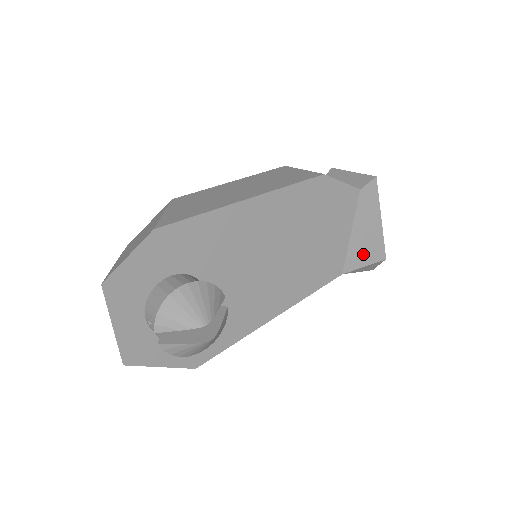
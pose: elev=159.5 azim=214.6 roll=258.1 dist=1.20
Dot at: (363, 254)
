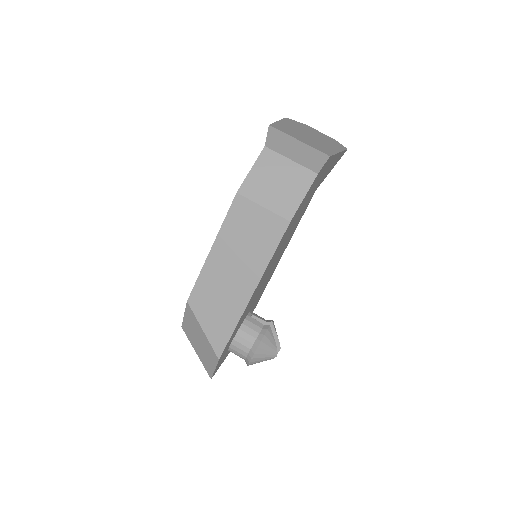
Dot at: (329, 171)
